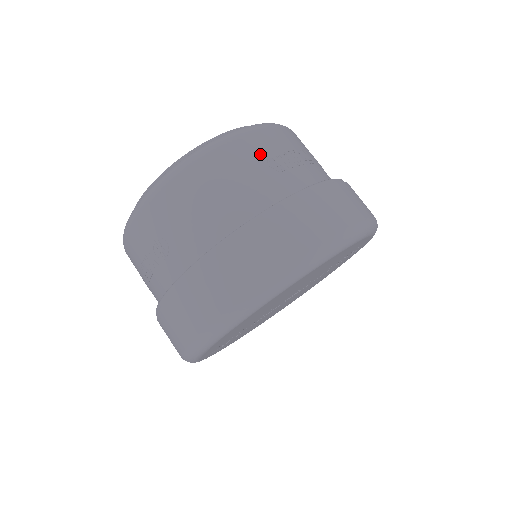
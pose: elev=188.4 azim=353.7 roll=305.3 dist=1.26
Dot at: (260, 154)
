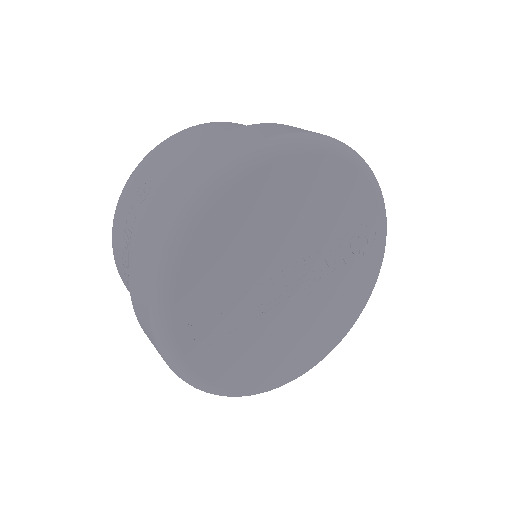
Dot at: occluded
